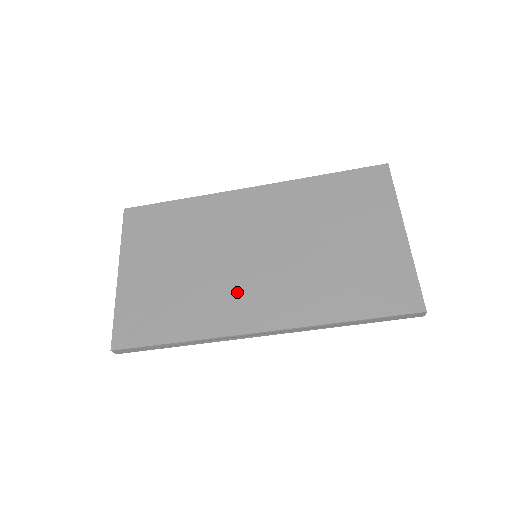
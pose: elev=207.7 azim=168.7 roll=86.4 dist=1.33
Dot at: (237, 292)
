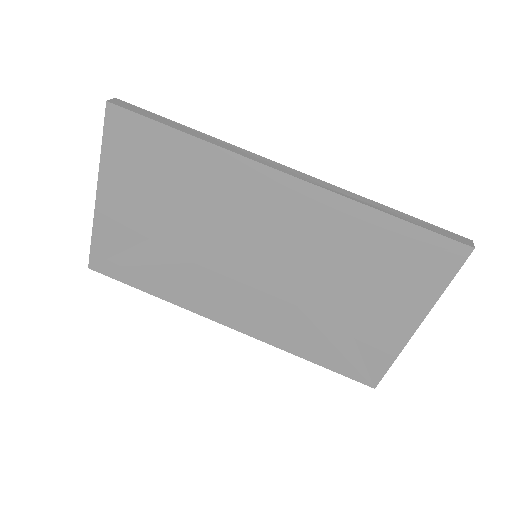
Dot at: (221, 286)
